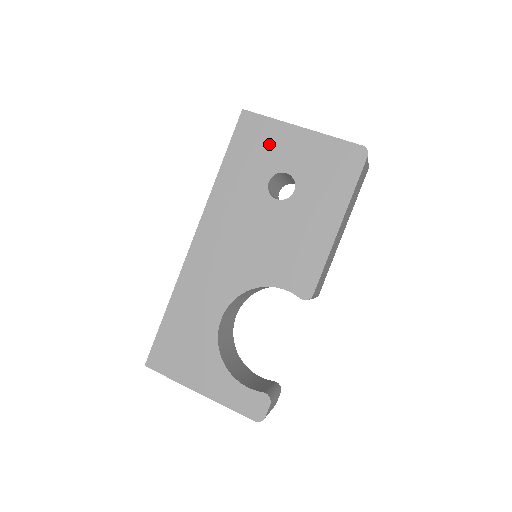
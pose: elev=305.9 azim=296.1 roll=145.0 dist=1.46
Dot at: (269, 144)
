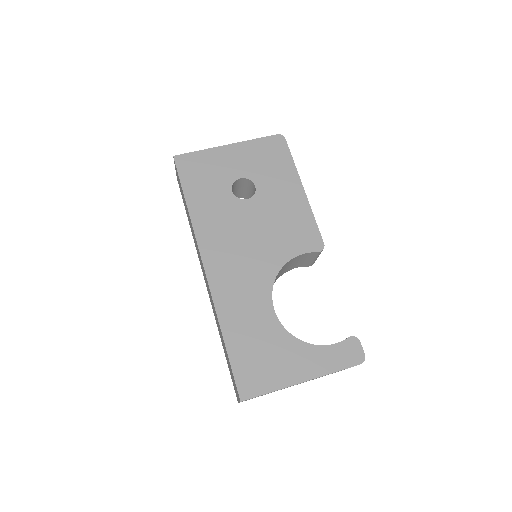
Dot at: (212, 167)
